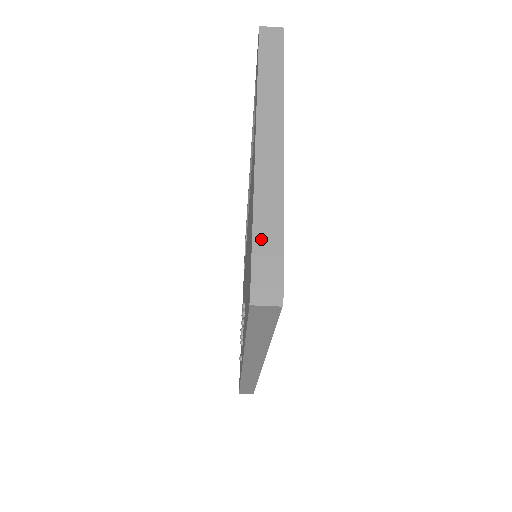
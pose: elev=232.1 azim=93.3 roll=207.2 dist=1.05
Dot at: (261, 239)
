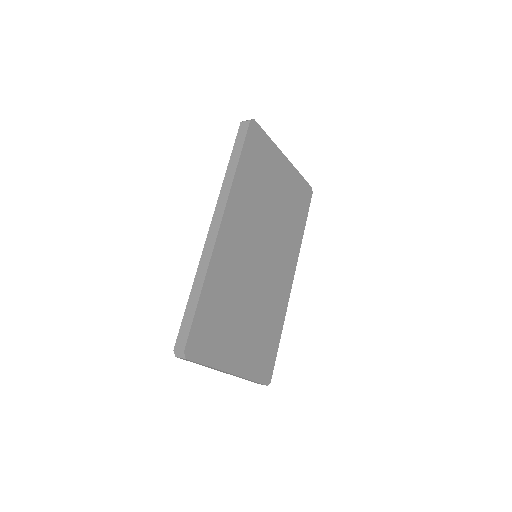
Dot at: (251, 381)
